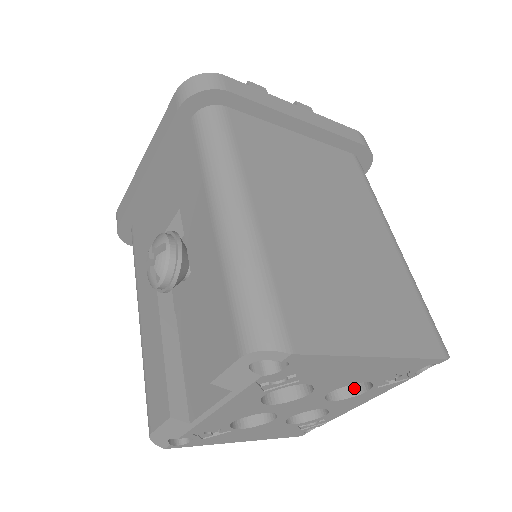
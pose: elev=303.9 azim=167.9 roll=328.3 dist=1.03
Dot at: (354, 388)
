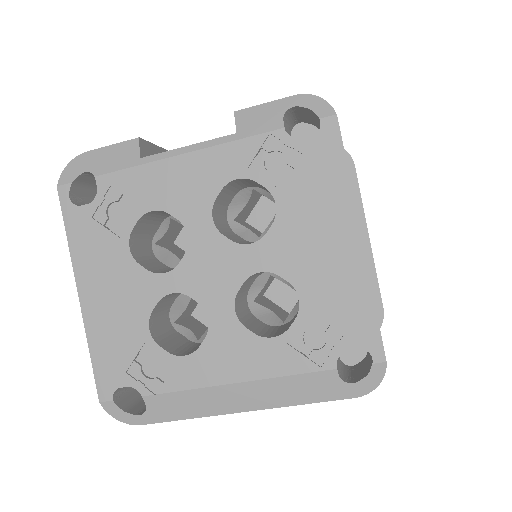
Dot at: (260, 332)
